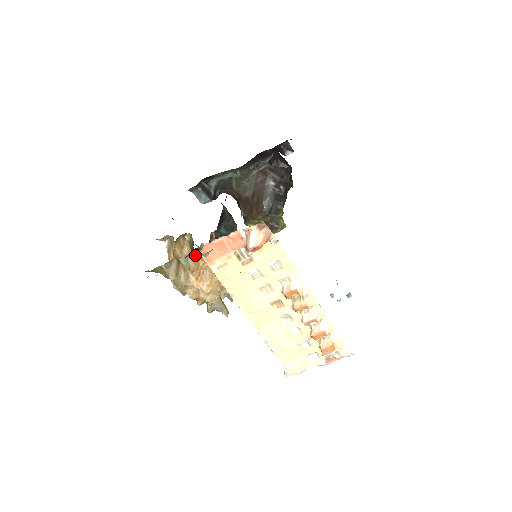
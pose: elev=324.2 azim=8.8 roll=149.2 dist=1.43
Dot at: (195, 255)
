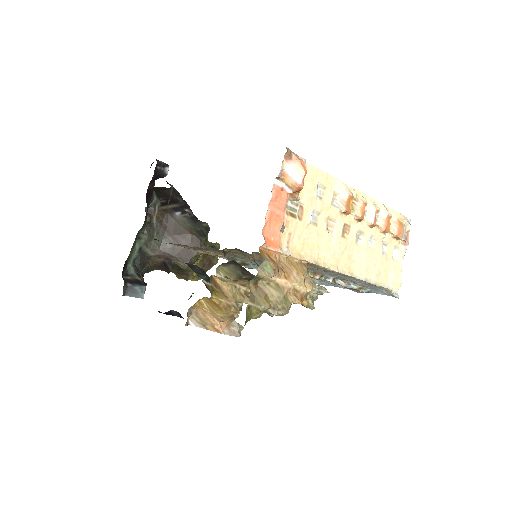
Dot at: (264, 254)
